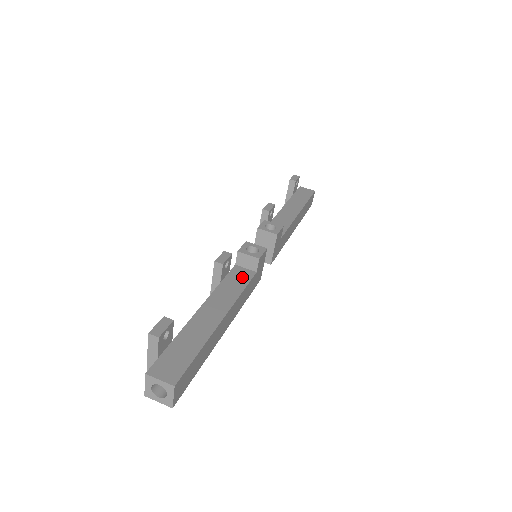
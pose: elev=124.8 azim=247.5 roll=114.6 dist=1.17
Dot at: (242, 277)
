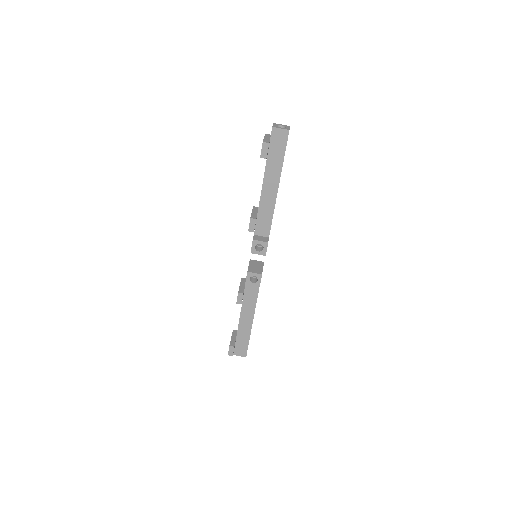
Dot at: (253, 289)
